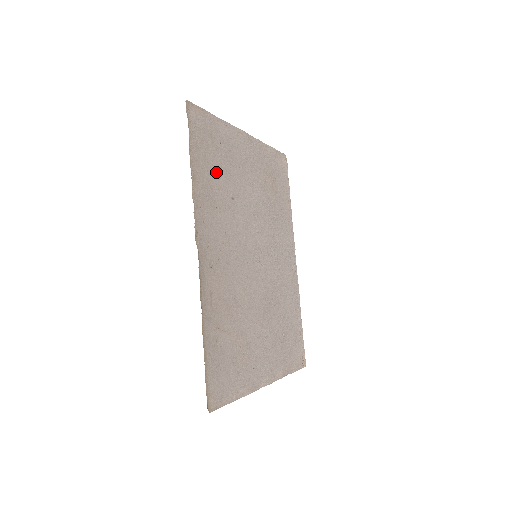
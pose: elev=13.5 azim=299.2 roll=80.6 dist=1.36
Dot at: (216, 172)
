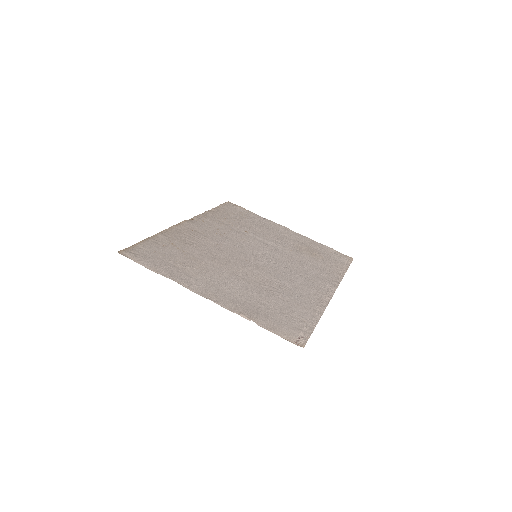
Dot at: (236, 221)
